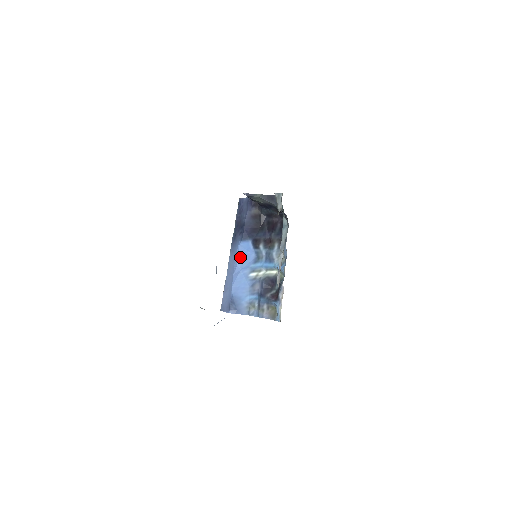
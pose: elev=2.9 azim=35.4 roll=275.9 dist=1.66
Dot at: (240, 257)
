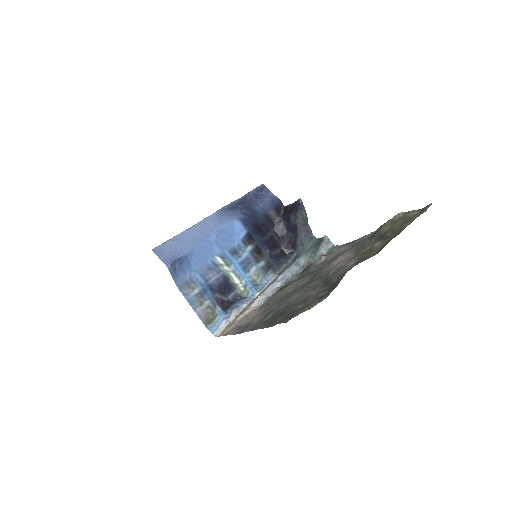
Dot at: (225, 231)
